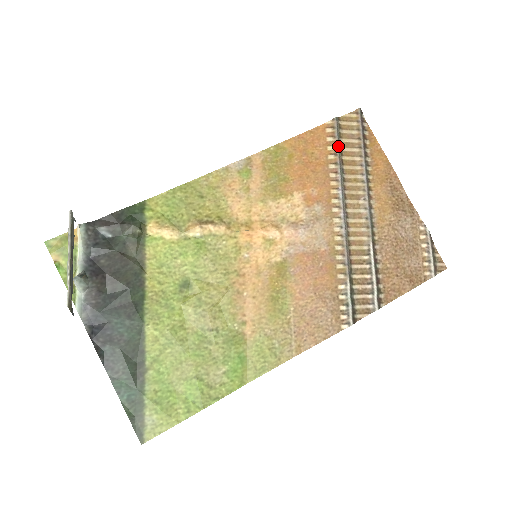
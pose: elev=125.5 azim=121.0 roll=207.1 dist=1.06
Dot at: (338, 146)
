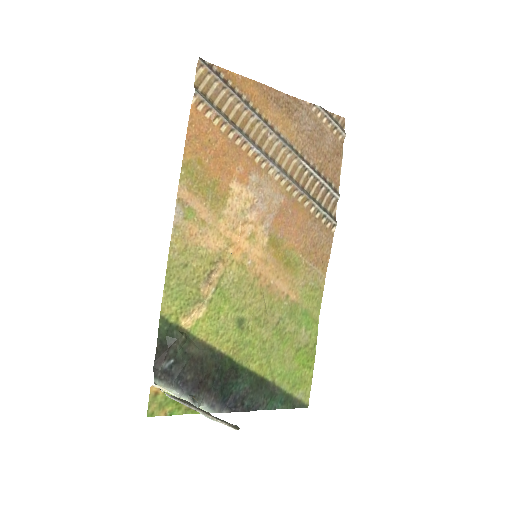
Dot at: (220, 114)
